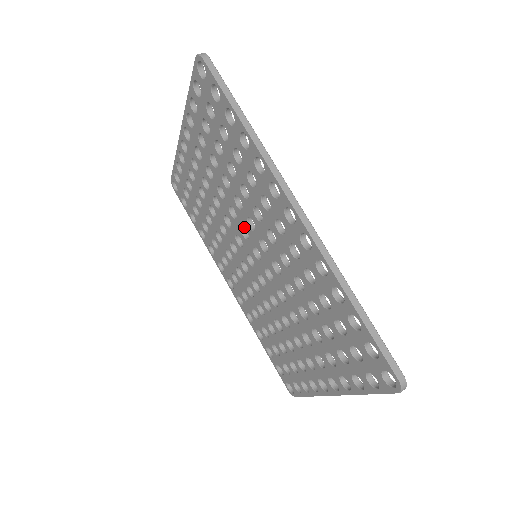
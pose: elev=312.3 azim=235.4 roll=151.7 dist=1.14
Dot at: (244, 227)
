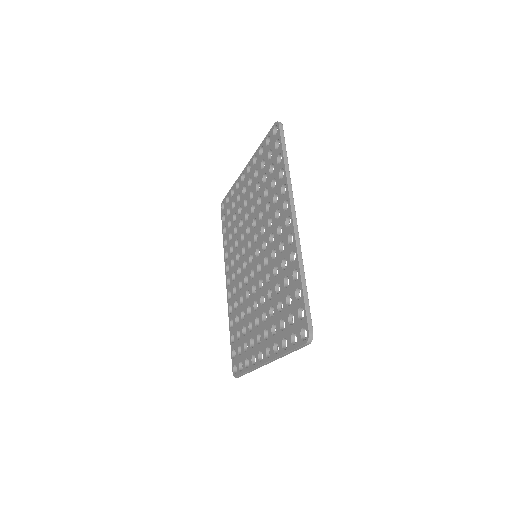
Dot at: (257, 233)
